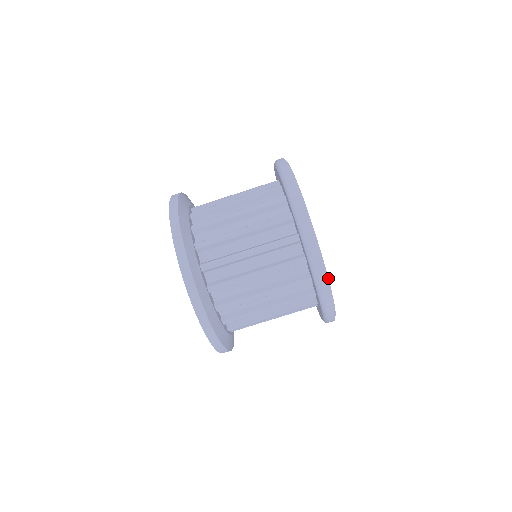
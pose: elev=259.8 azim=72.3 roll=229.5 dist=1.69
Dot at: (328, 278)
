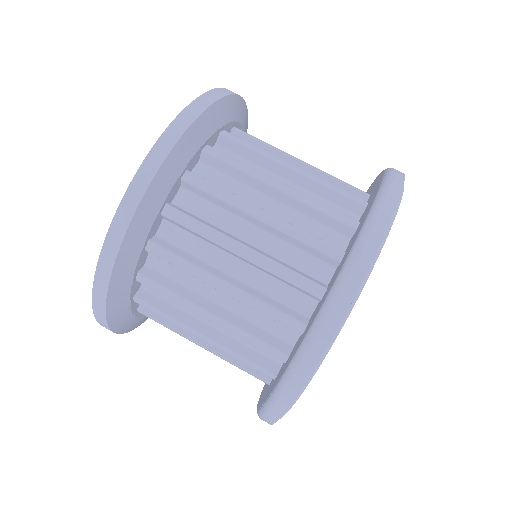
Dot at: occluded
